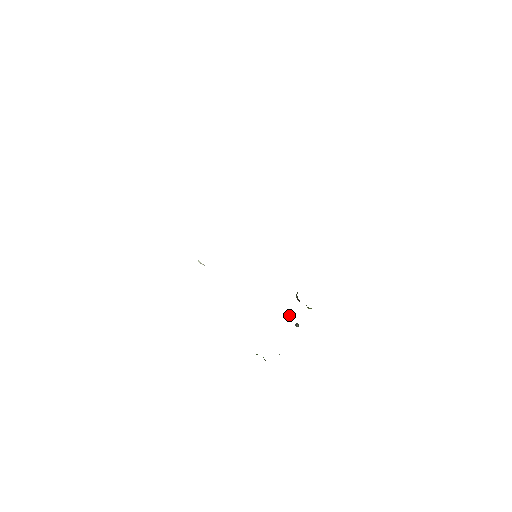
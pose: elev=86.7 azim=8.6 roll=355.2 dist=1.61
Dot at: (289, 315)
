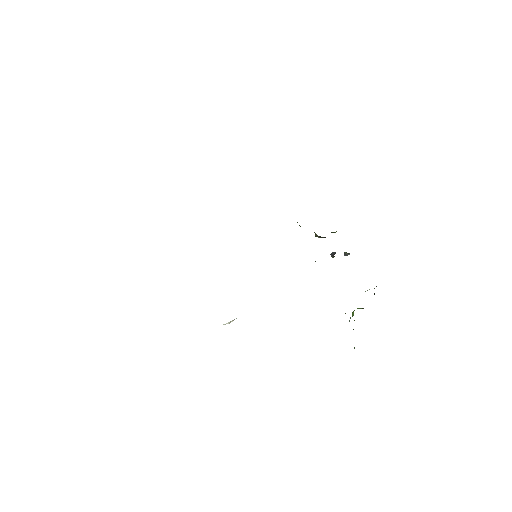
Dot at: (333, 257)
